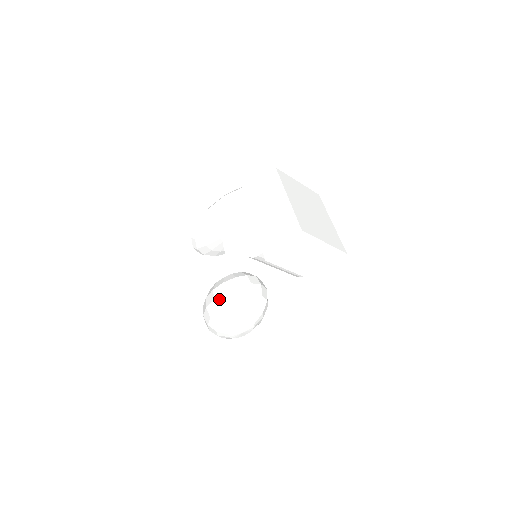
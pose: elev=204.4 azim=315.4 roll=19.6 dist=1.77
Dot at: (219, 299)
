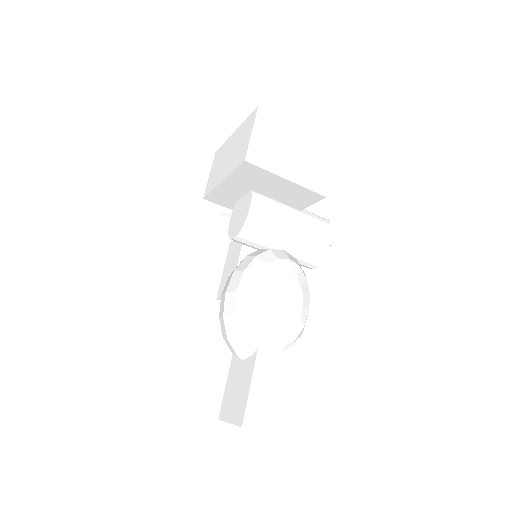
Dot at: (231, 284)
